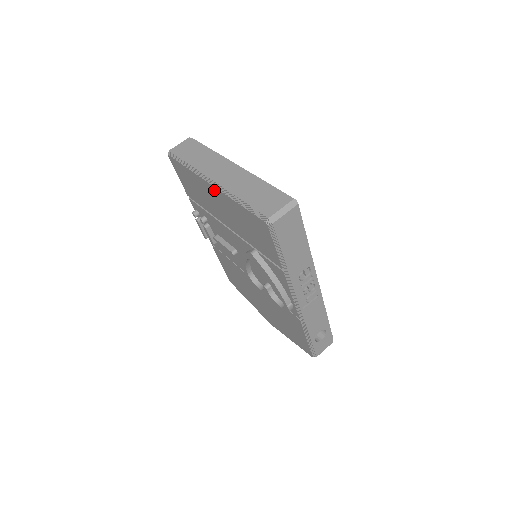
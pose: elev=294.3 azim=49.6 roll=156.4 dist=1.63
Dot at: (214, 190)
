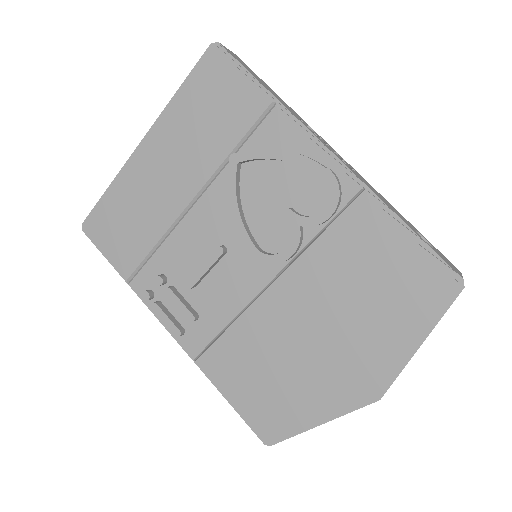
Dot at: (148, 146)
